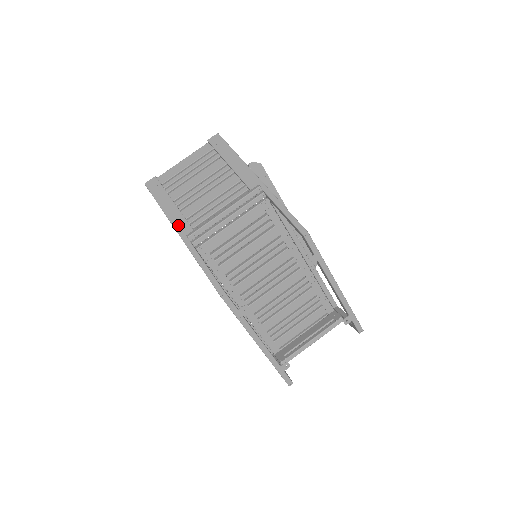
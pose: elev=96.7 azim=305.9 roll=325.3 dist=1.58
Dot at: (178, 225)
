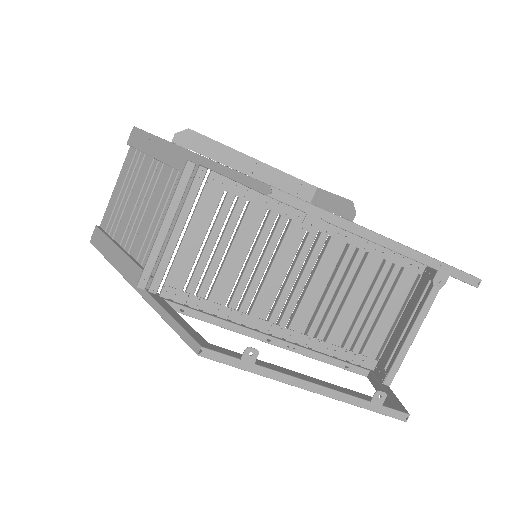
Dot at: (129, 275)
